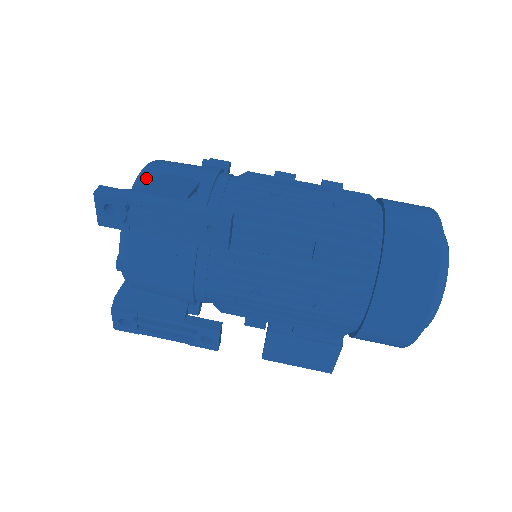
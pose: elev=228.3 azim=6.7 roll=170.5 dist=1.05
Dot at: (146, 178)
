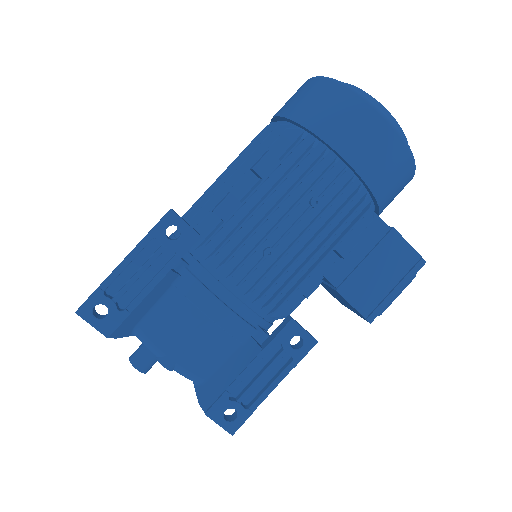
Dot at: occluded
